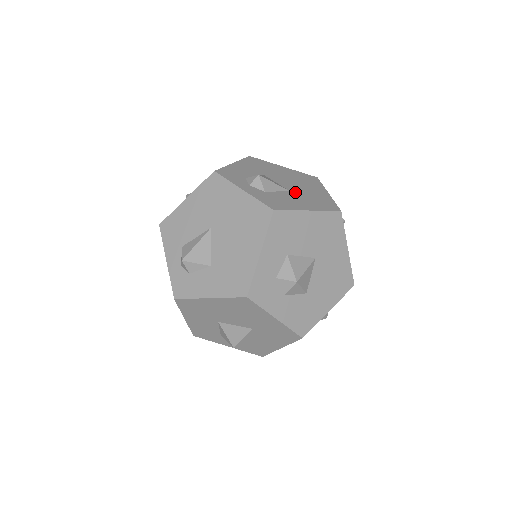
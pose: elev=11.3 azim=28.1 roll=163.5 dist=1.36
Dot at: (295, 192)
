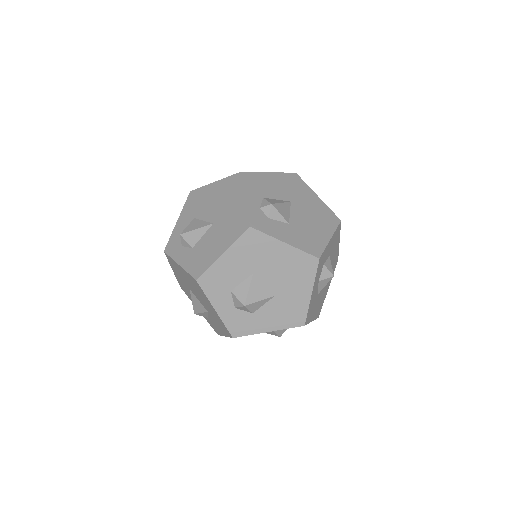
Dot at: occluded
